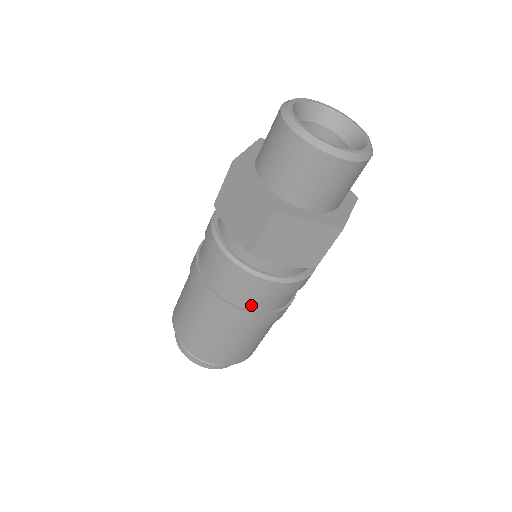
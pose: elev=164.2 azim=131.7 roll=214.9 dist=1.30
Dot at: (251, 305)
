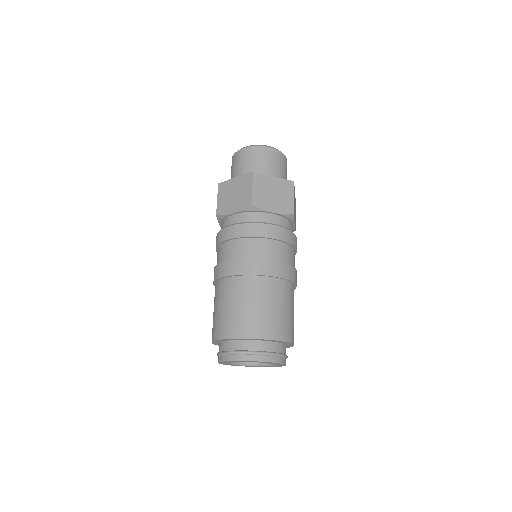
Dot at: (228, 256)
